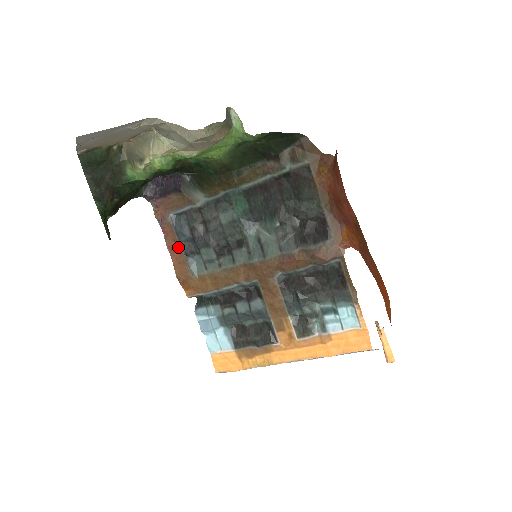
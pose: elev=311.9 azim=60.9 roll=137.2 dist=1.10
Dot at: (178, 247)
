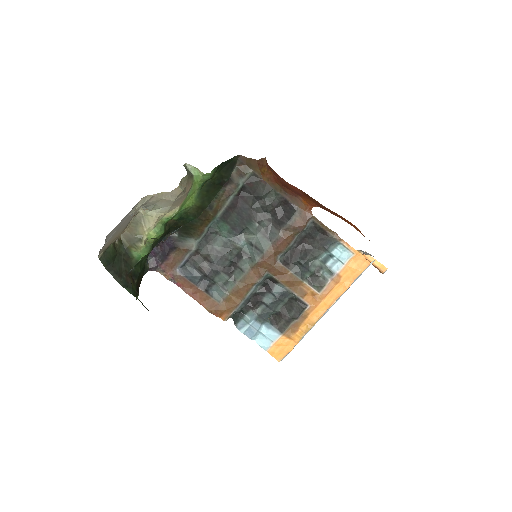
Dot at: (197, 289)
